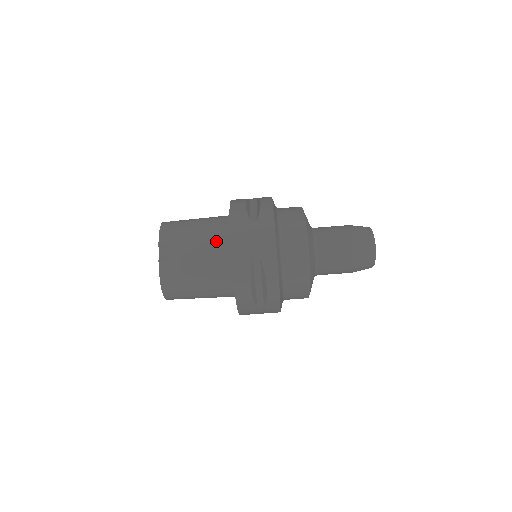
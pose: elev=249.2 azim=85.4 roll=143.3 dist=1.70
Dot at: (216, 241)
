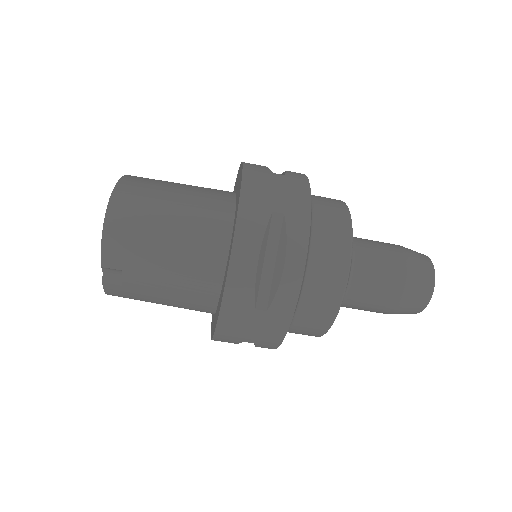
Dot at: (196, 285)
